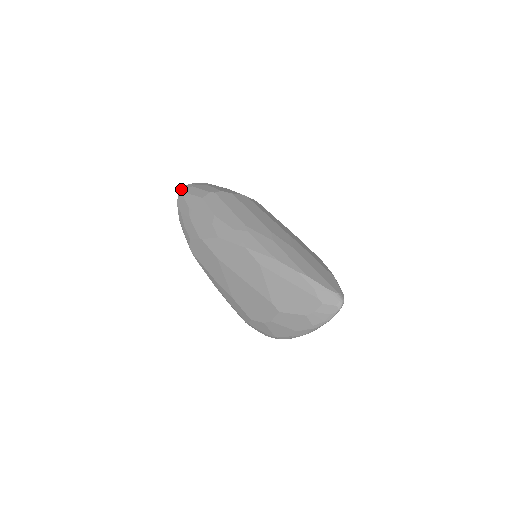
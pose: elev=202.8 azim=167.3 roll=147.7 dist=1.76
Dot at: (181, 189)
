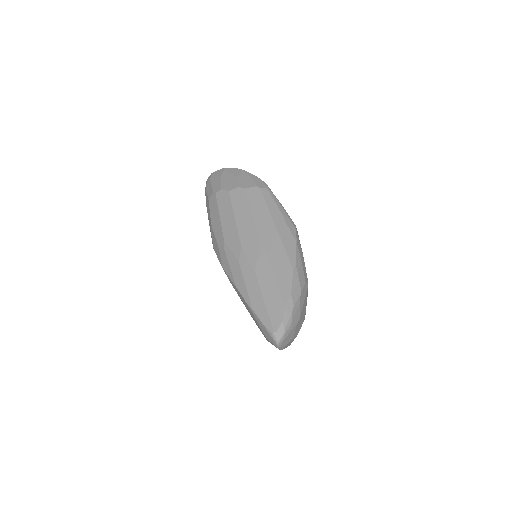
Dot at: (206, 181)
